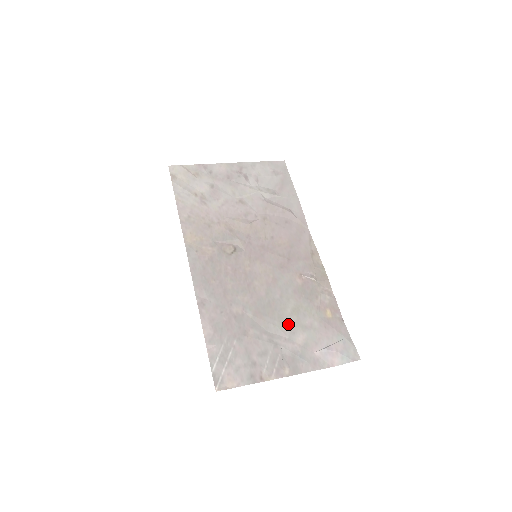
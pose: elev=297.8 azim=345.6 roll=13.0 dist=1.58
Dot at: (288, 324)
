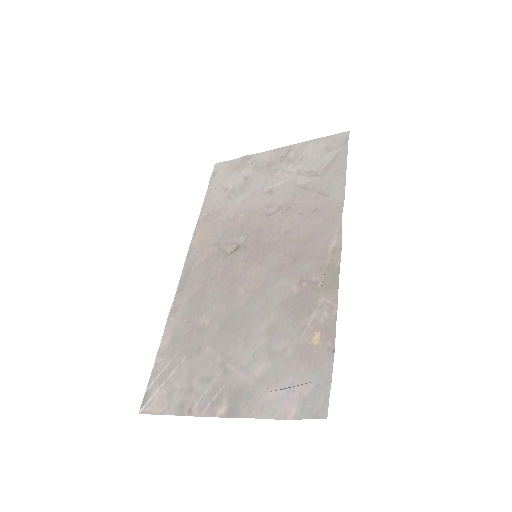
Dot at: (253, 346)
